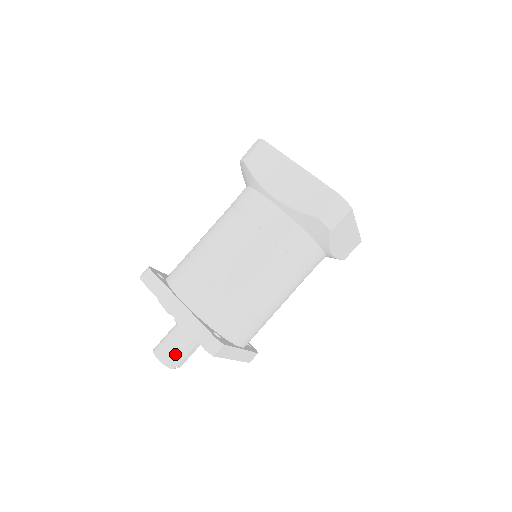
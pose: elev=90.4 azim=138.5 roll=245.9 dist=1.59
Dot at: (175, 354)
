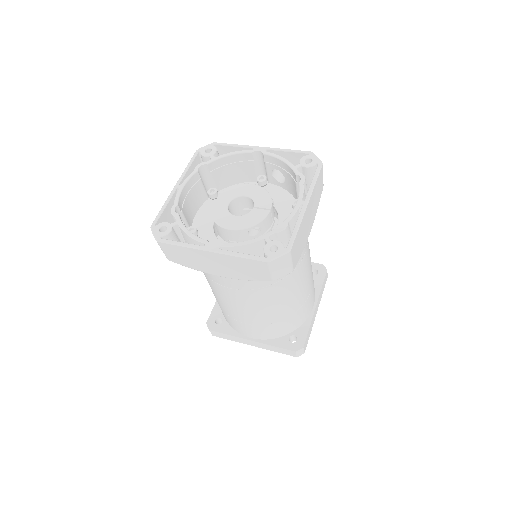
Dot at: occluded
